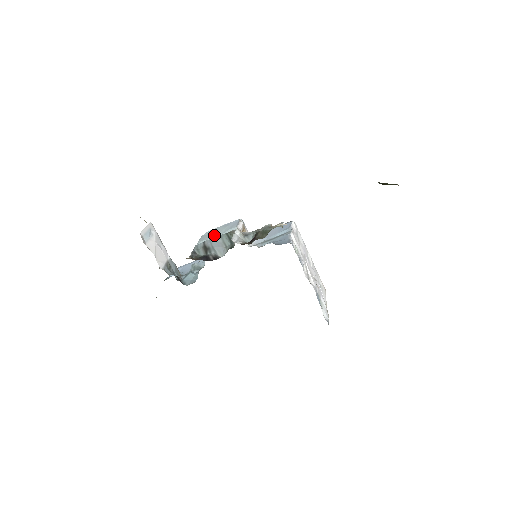
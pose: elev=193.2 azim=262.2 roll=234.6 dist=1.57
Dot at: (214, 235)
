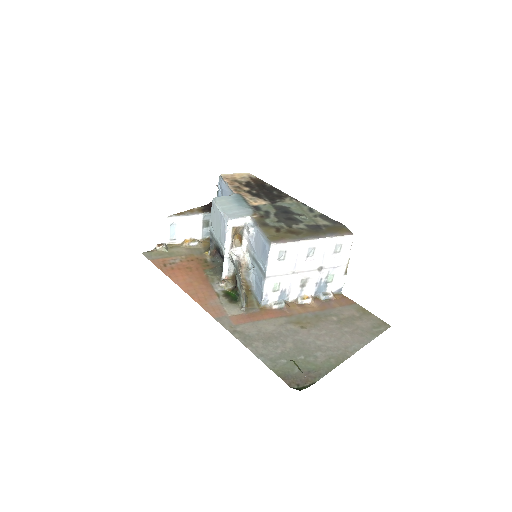
Dot at: (216, 230)
